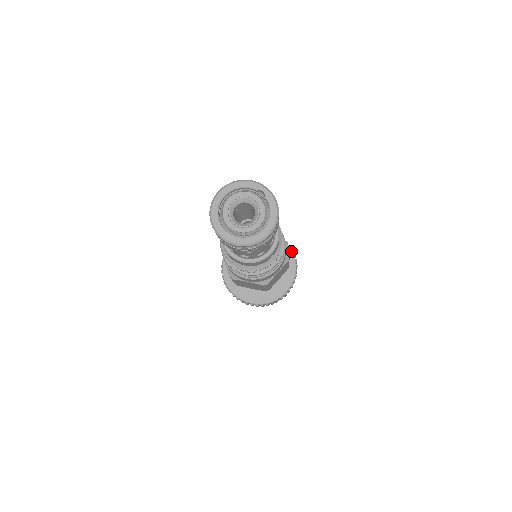
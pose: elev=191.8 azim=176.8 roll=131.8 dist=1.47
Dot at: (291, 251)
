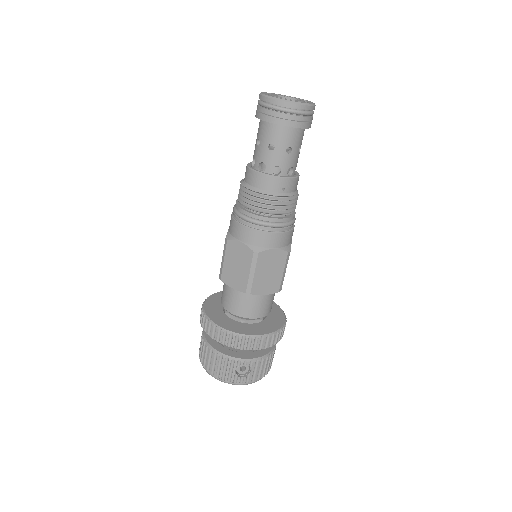
Dot at: (284, 316)
